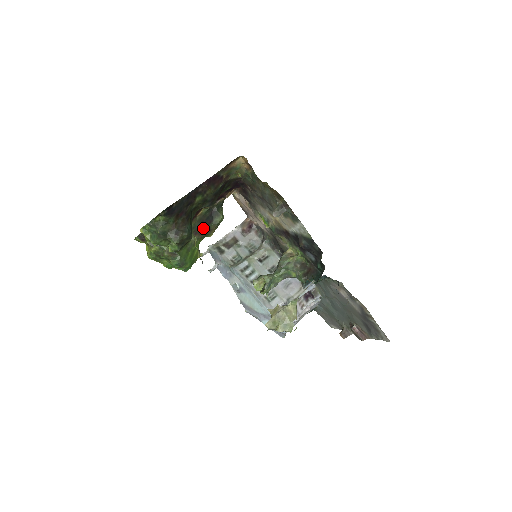
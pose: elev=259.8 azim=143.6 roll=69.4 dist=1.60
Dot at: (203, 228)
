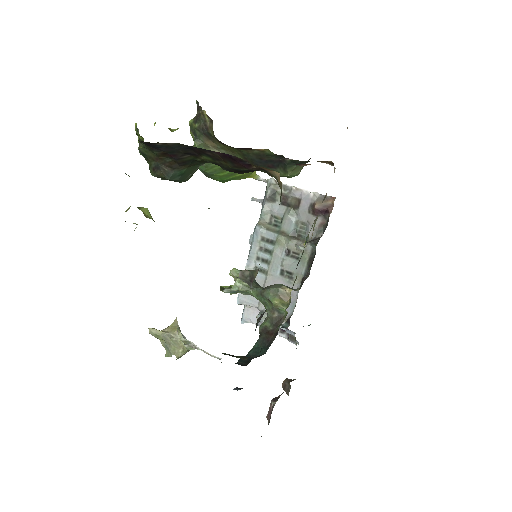
Dot at: (259, 164)
